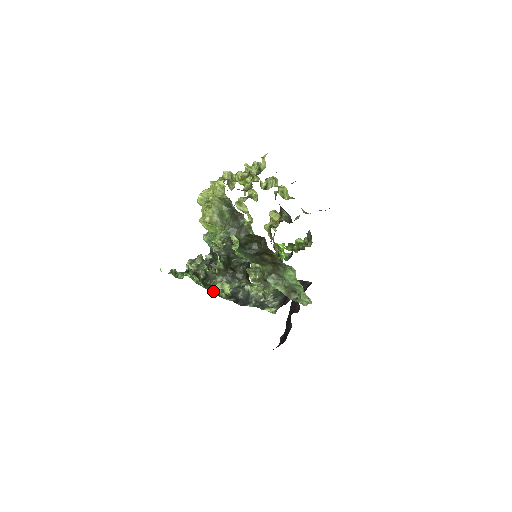
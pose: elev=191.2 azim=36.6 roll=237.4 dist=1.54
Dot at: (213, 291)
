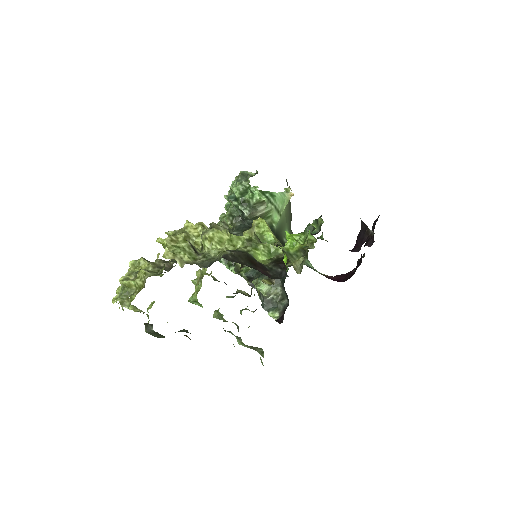
Dot at: (233, 270)
